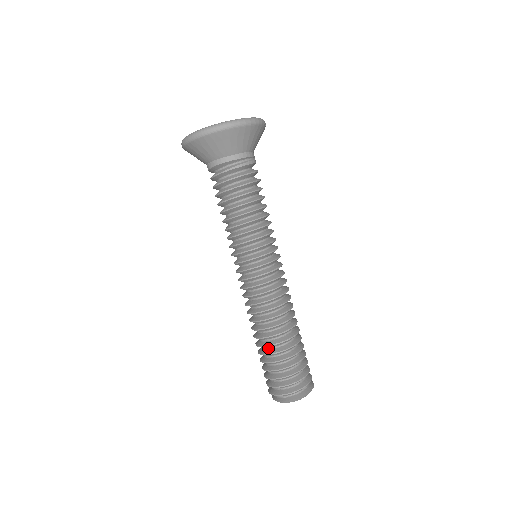
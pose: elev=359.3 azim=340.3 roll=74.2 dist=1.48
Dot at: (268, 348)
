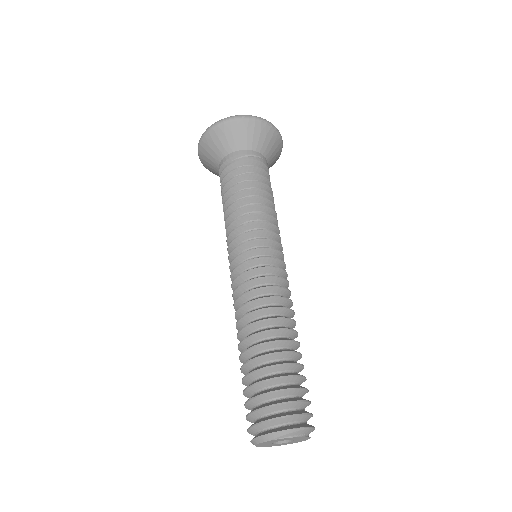
Dot at: occluded
